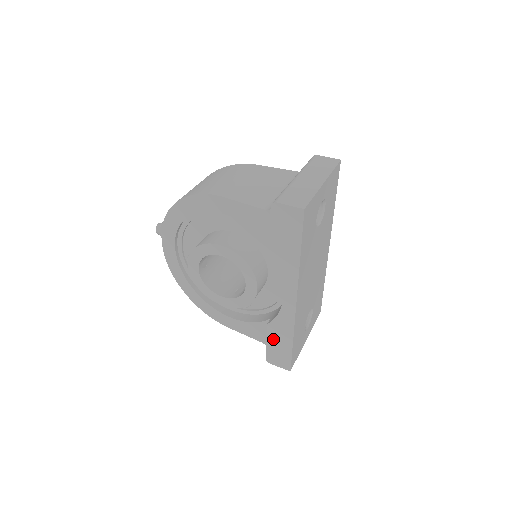
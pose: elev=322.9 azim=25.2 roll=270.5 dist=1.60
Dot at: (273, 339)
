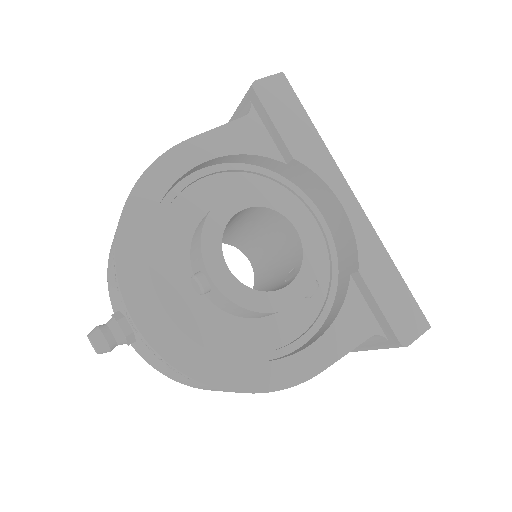
Dot at: (380, 290)
